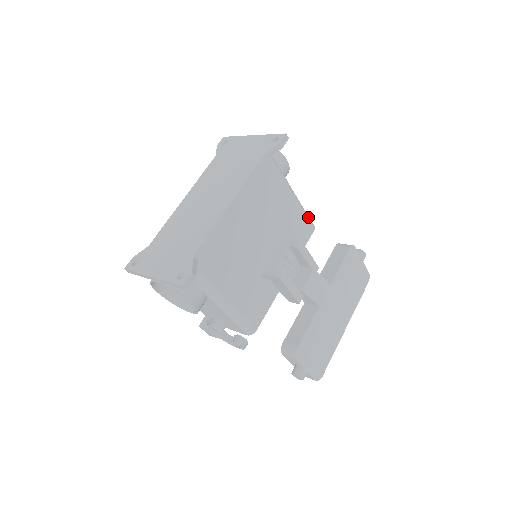
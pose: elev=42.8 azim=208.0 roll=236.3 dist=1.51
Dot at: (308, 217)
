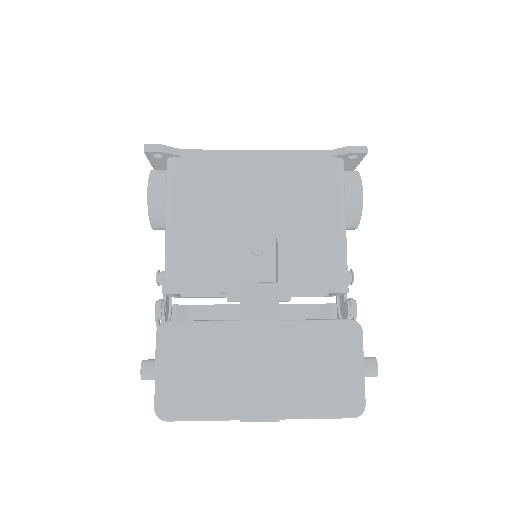
Dot at: (344, 270)
